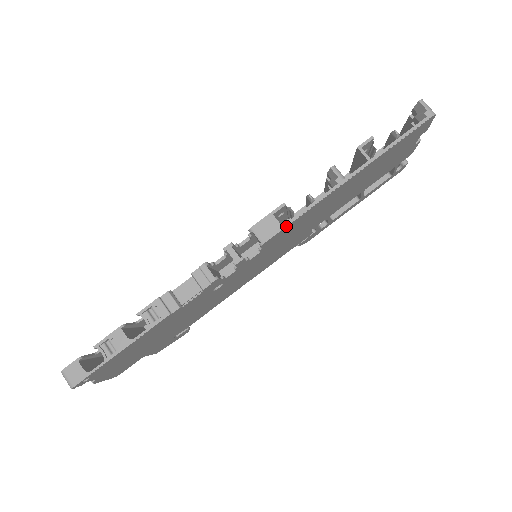
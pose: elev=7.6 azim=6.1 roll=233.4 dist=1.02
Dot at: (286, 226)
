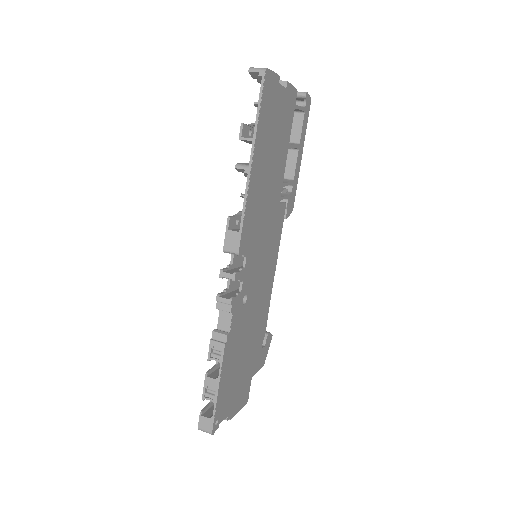
Dot at: (241, 230)
